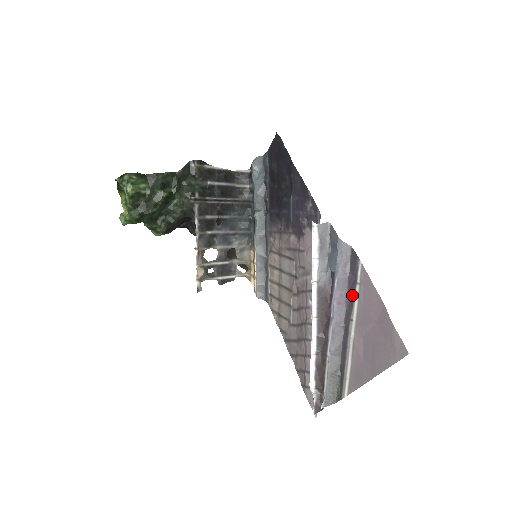
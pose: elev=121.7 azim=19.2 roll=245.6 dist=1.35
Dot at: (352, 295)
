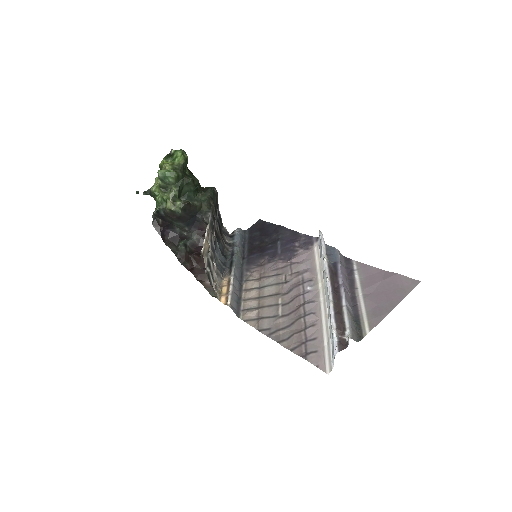
Dot at: (352, 276)
